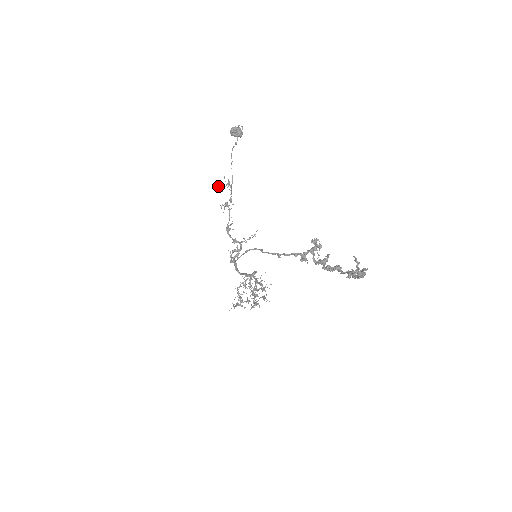
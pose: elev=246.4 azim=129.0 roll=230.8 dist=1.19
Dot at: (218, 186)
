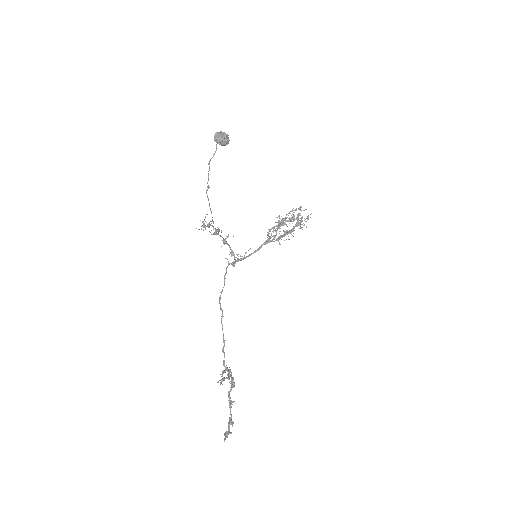
Dot at: occluded
